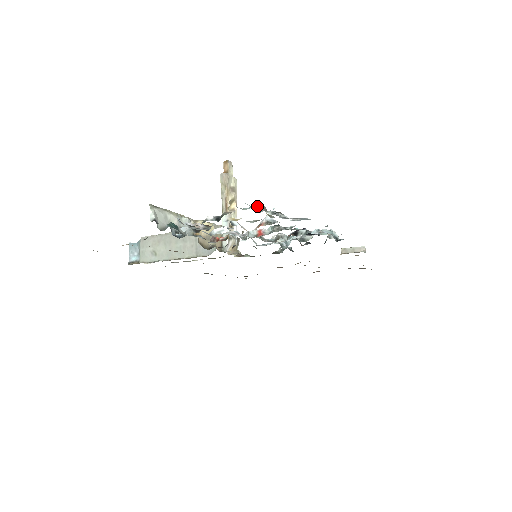
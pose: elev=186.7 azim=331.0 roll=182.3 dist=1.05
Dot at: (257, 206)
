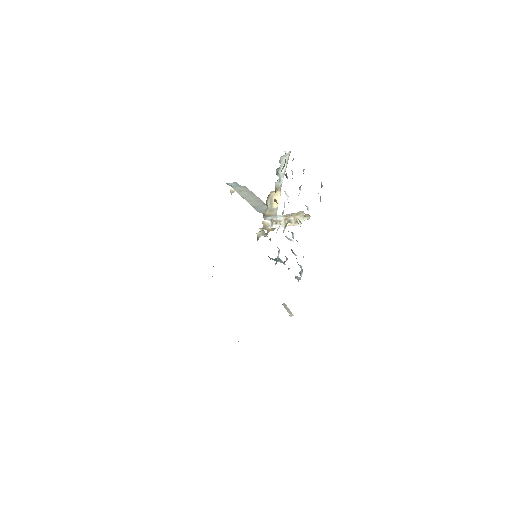
Dot at: (321, 184)
